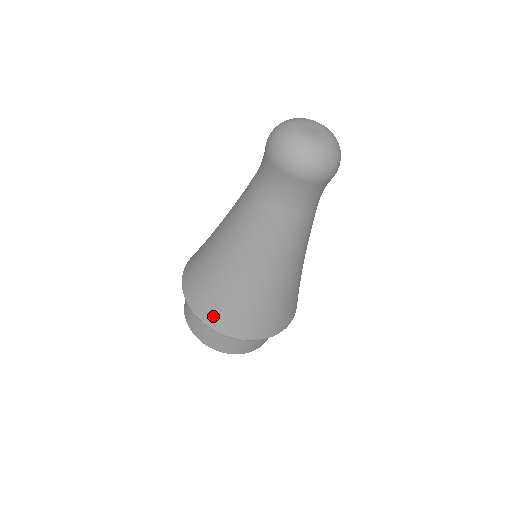
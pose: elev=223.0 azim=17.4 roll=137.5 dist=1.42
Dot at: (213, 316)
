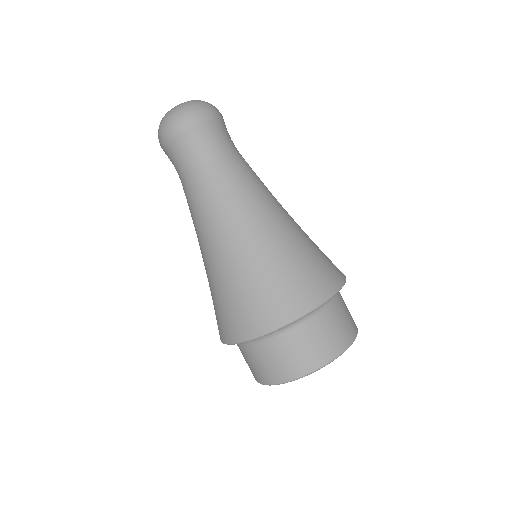
Dot at: occluded
